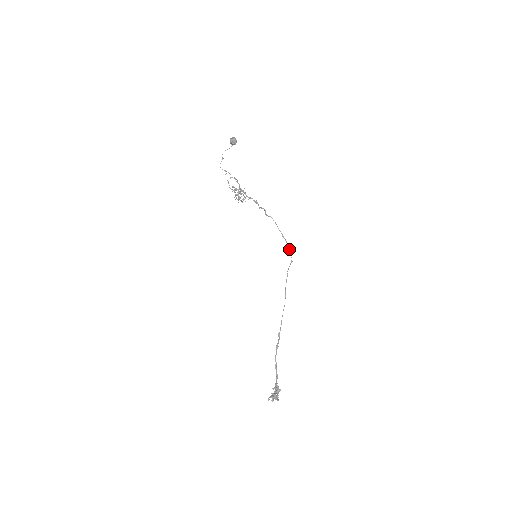
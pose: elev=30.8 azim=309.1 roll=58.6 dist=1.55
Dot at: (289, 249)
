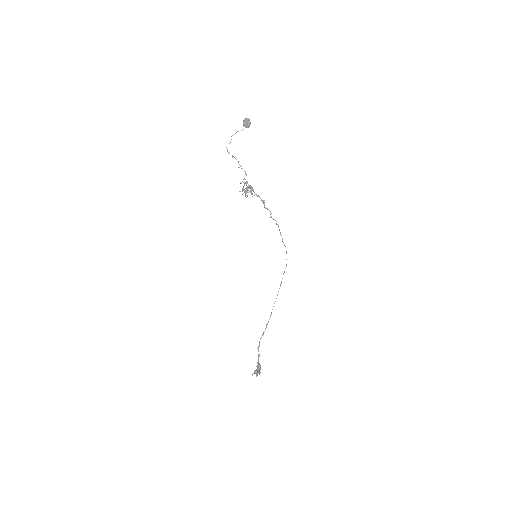
Dot at: occluded
